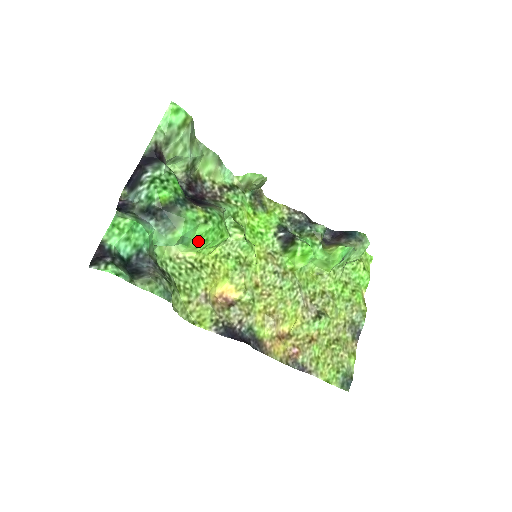
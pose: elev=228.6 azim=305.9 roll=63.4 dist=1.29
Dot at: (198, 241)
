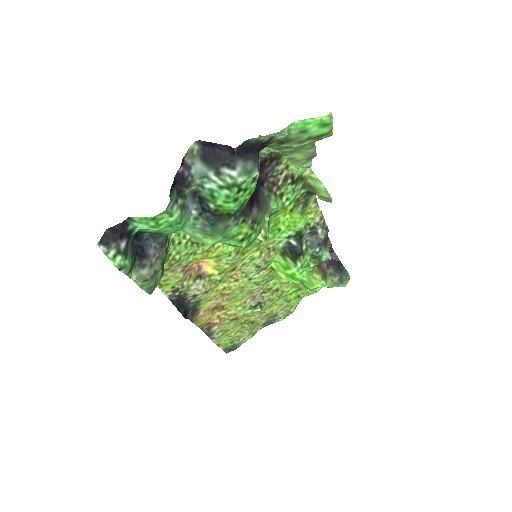
Dot at: occluded
